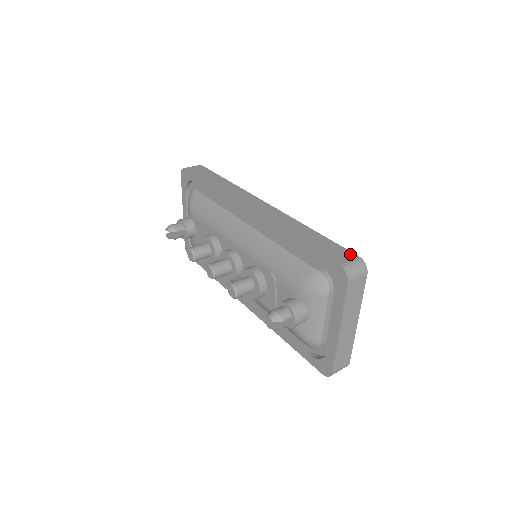
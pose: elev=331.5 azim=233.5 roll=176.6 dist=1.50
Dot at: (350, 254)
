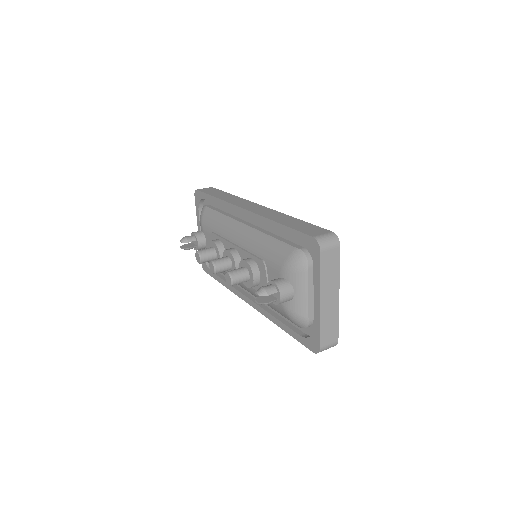
Dot at: (324, 230)
